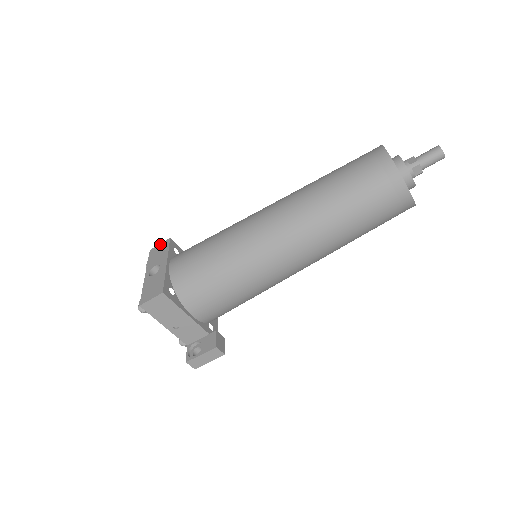
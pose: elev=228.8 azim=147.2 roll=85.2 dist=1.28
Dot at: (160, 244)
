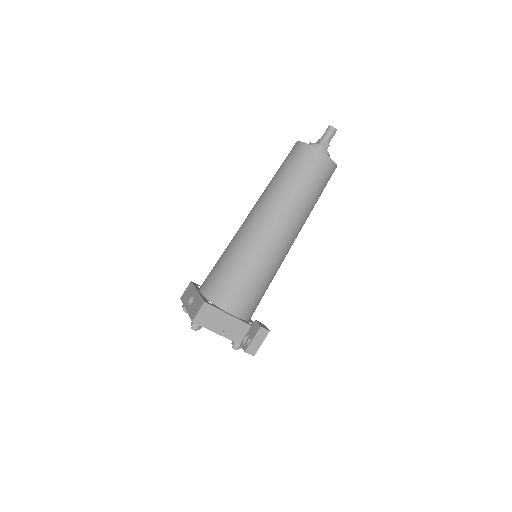
Dot at: (186, 289)
